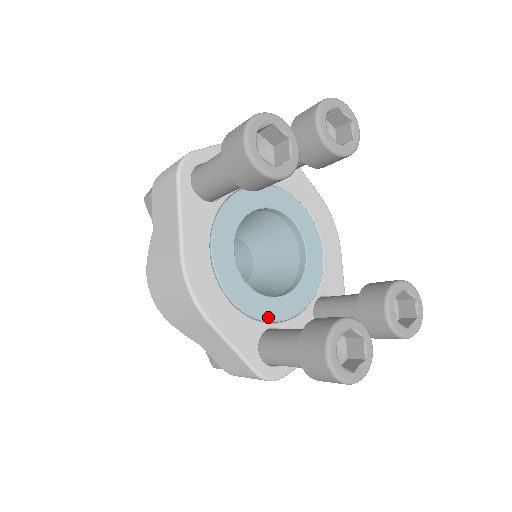
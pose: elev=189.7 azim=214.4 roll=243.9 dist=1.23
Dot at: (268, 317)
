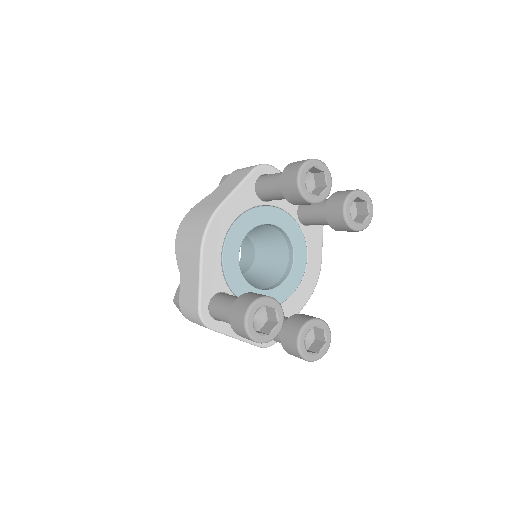
Dot at: (233, 287)
